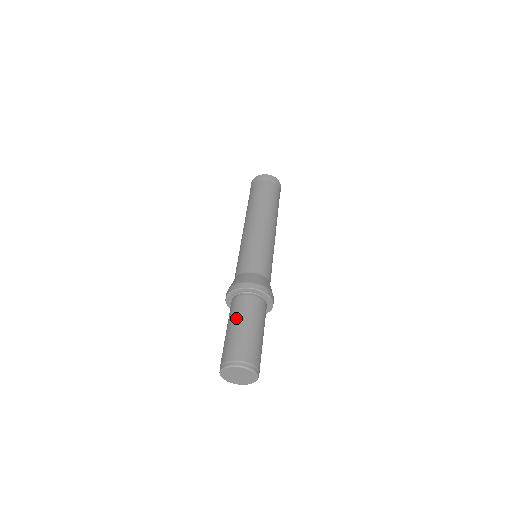
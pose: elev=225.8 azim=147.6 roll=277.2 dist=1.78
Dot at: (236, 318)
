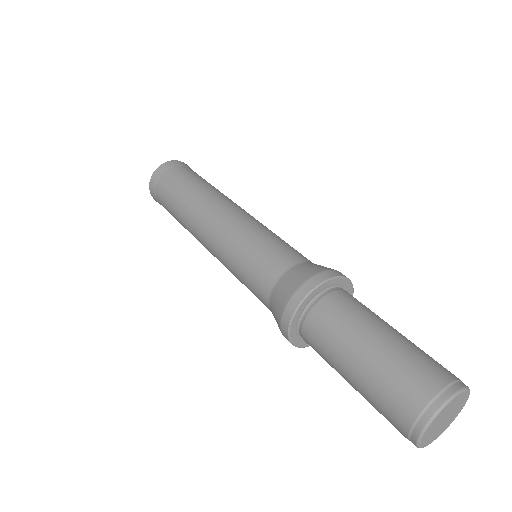
Dot at: (351, 337)
